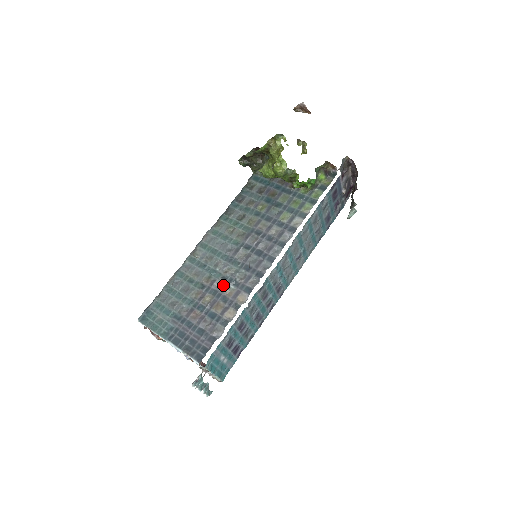
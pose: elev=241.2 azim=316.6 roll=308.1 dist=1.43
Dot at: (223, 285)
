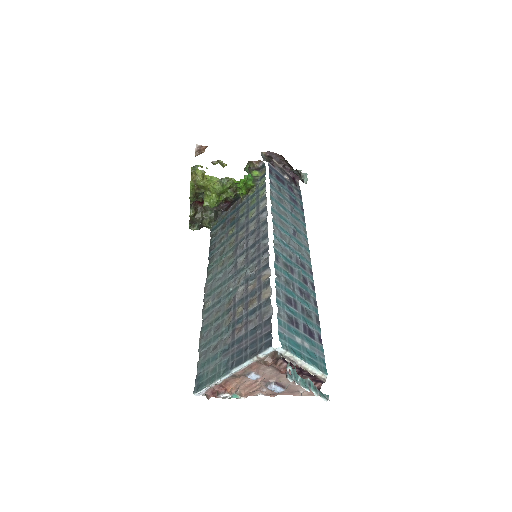
Dot at: (244, 289)
